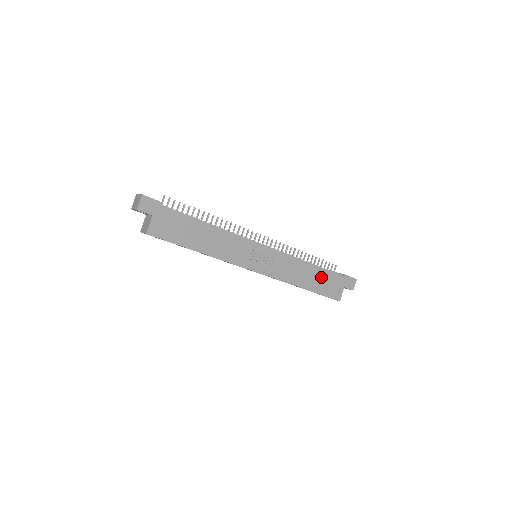
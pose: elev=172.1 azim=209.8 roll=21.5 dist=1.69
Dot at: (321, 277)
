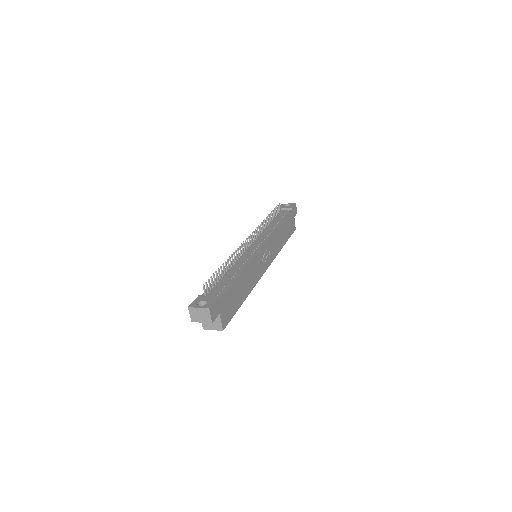
Dot at: (286, 226)
